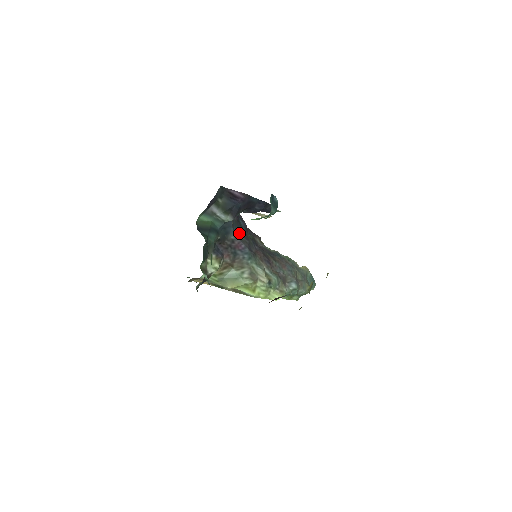
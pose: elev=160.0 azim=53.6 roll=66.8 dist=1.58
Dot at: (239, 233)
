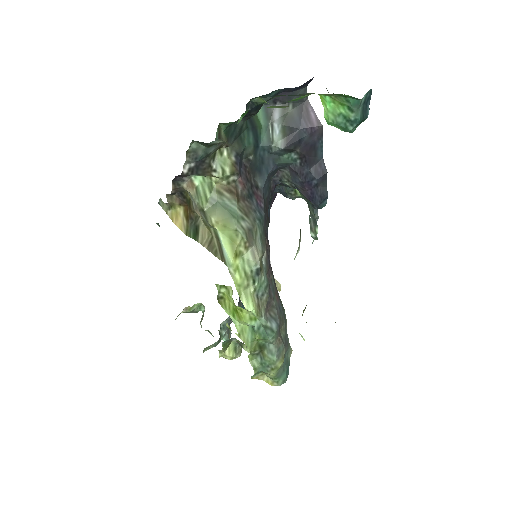
Dot at: (265, 199)
